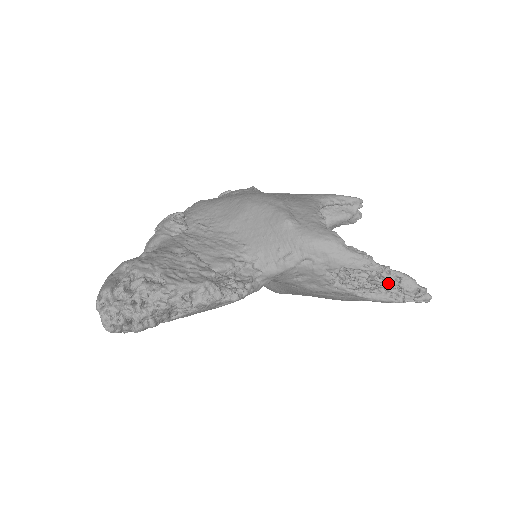
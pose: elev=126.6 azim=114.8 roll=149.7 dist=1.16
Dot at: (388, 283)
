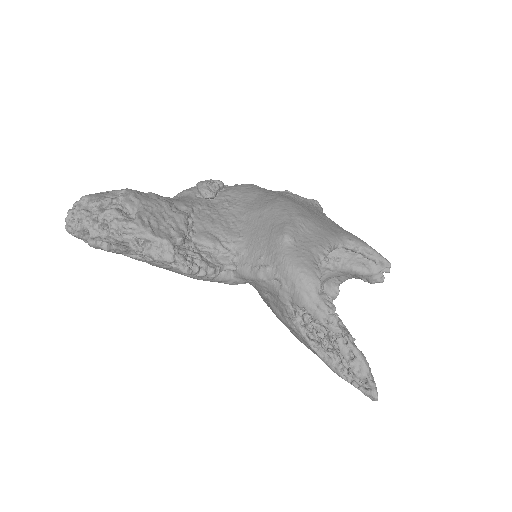
Dot at: occluded
